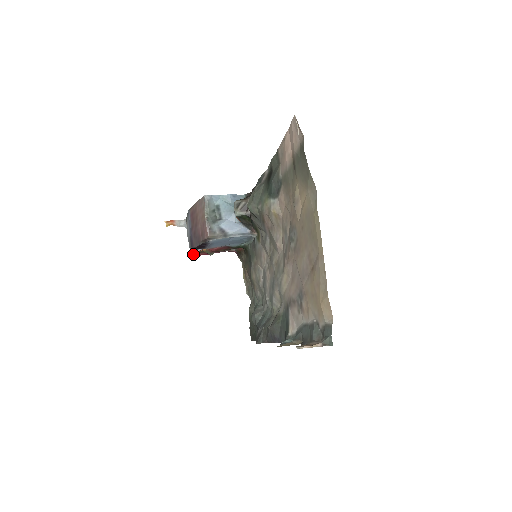
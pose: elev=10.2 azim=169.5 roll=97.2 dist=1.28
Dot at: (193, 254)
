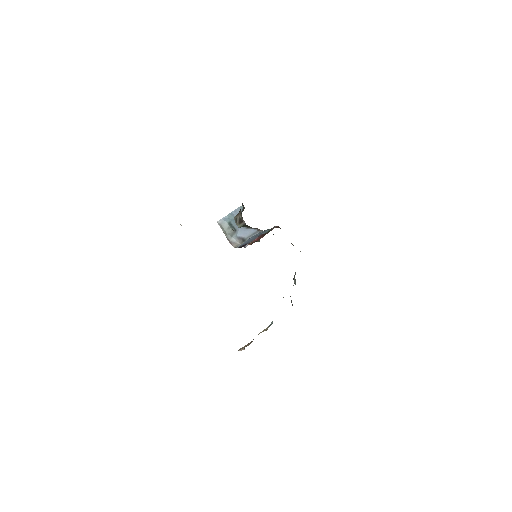
Dot at: occluded
